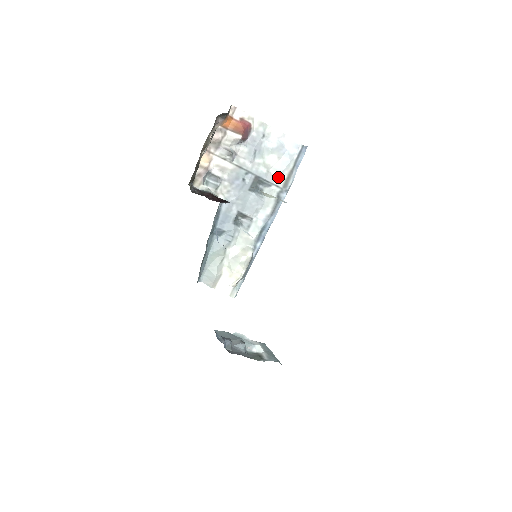
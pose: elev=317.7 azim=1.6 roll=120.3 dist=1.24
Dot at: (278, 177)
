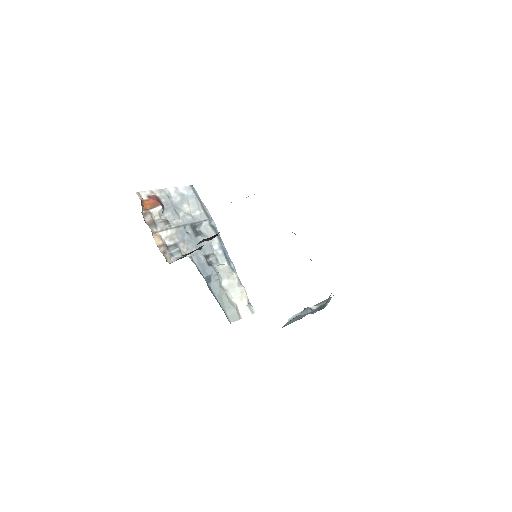
Dot at: (200, 215)
